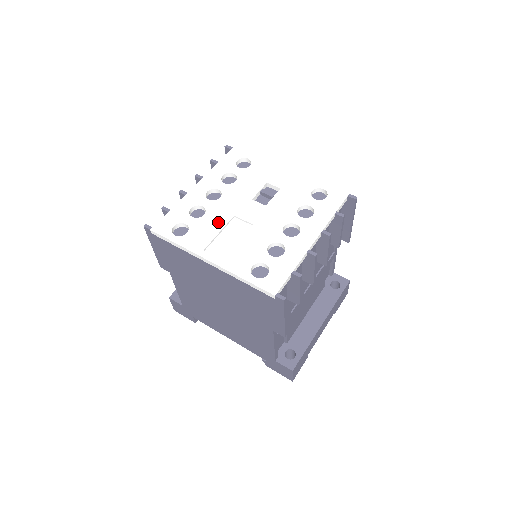
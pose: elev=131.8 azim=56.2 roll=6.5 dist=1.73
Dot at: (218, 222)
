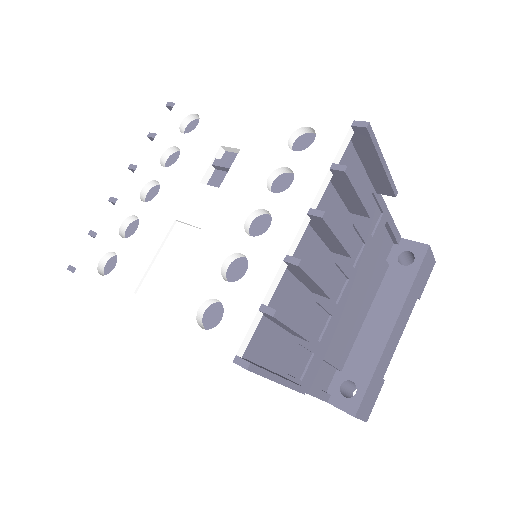
Dot at: (153, 237)
